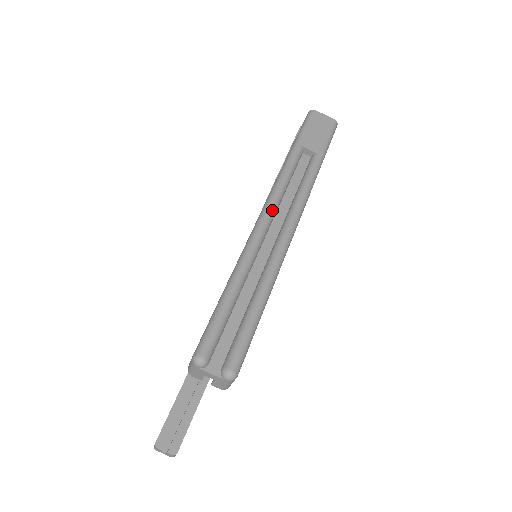
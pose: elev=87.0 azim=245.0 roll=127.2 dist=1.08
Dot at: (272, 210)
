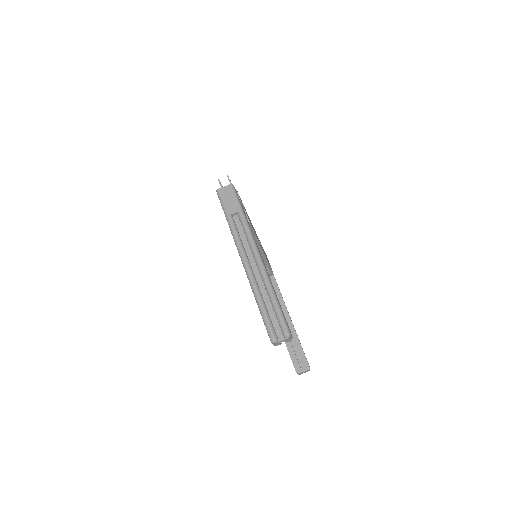
Dot at: (245, 259)
